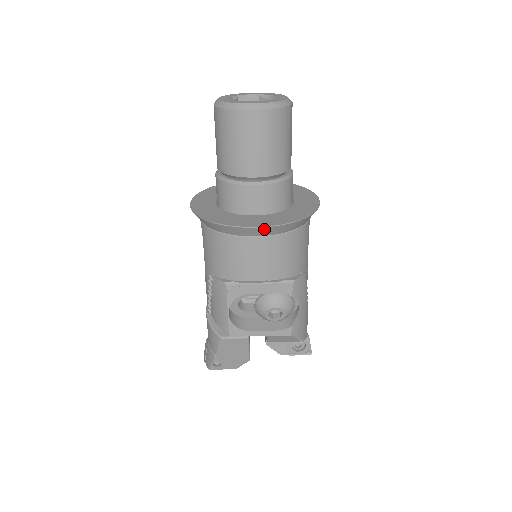
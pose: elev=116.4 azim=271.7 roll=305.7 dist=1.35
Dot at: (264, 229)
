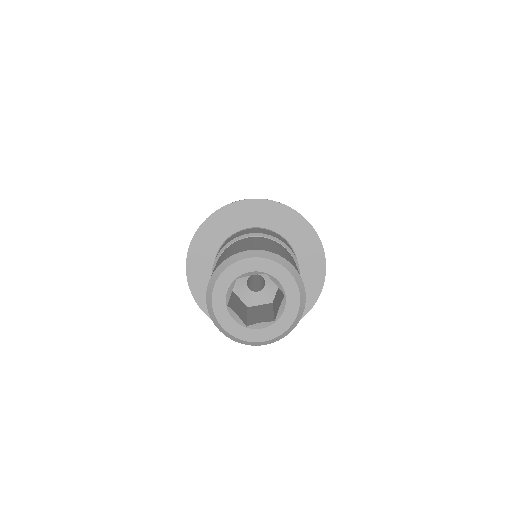
Dot at: occluded
